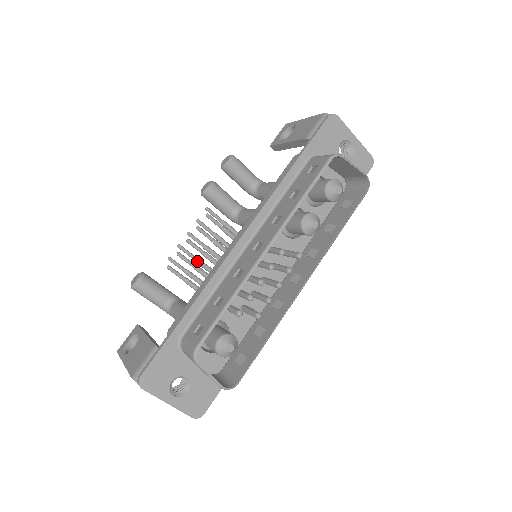
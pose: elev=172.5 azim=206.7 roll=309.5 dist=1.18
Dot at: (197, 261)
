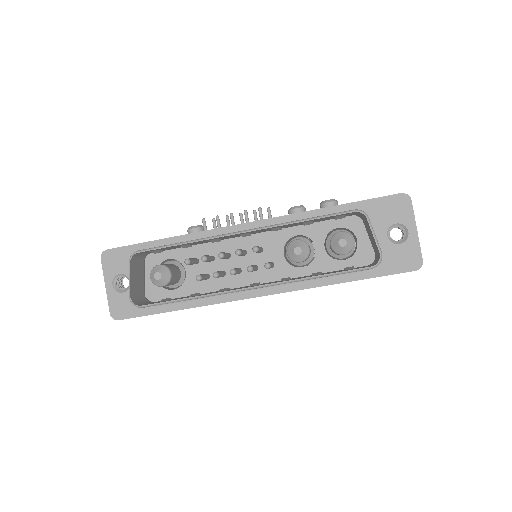
Dot at: occluded
